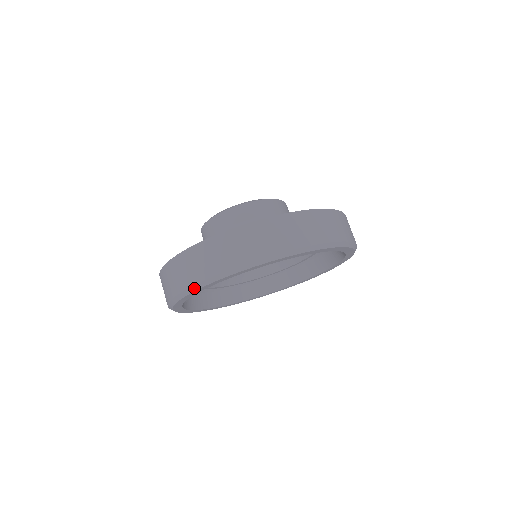
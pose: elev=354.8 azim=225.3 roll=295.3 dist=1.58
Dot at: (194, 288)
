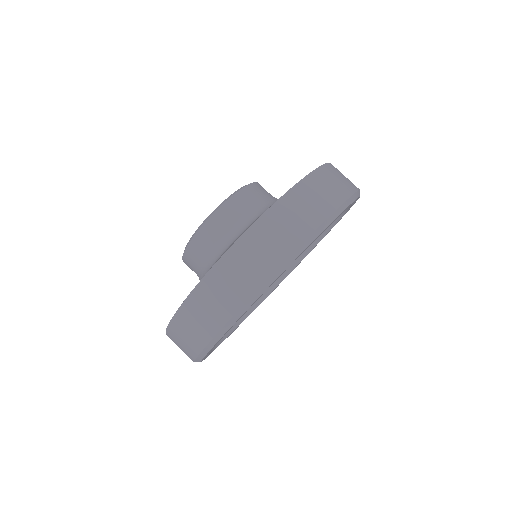
Dot at: (241, 312)
